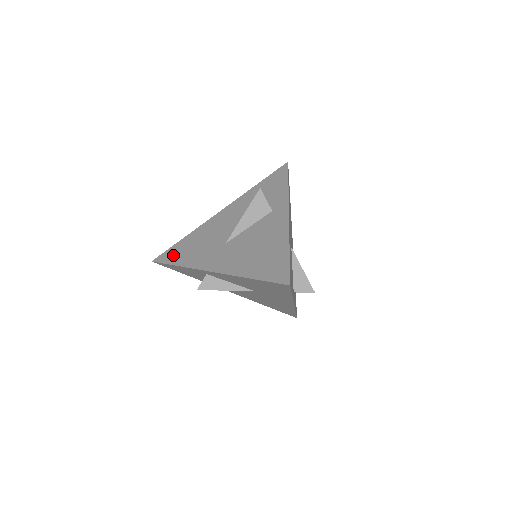
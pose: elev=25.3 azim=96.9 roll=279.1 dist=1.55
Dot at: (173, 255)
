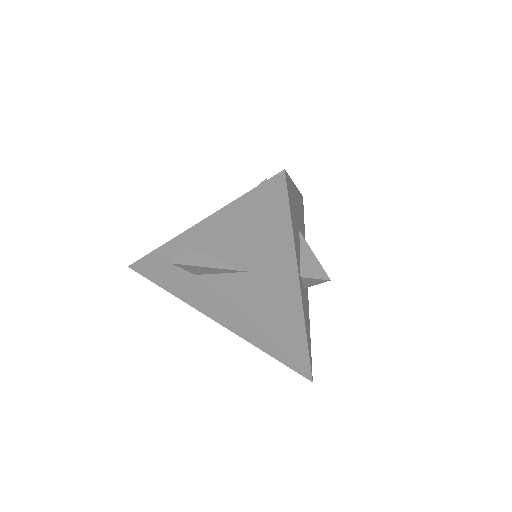
Dot at: occluded
